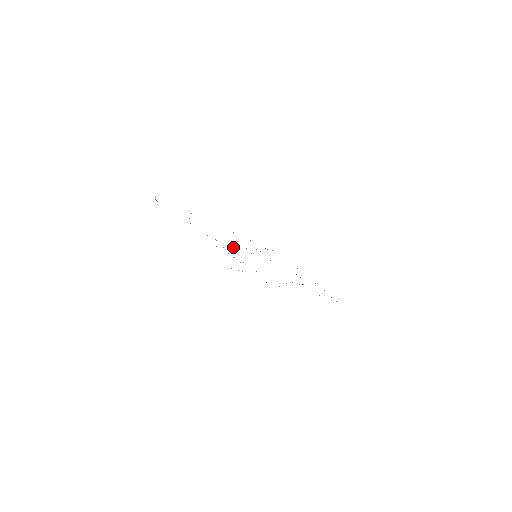
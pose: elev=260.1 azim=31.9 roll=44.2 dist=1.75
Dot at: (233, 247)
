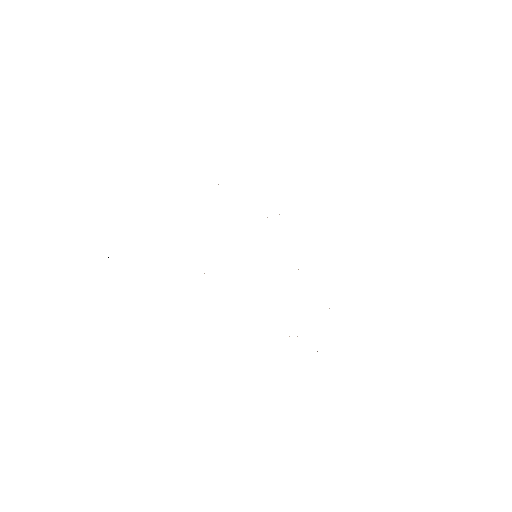
Dot at: occluded
